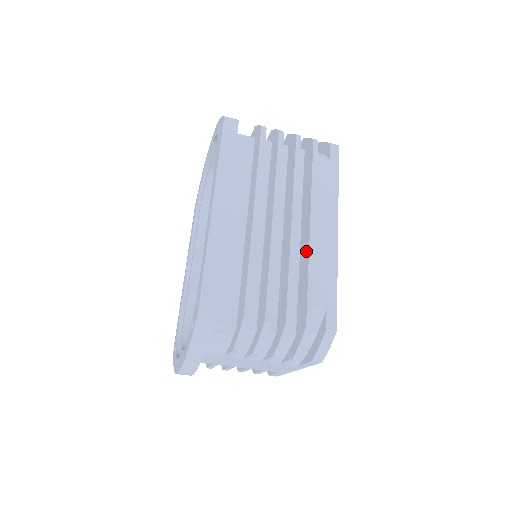
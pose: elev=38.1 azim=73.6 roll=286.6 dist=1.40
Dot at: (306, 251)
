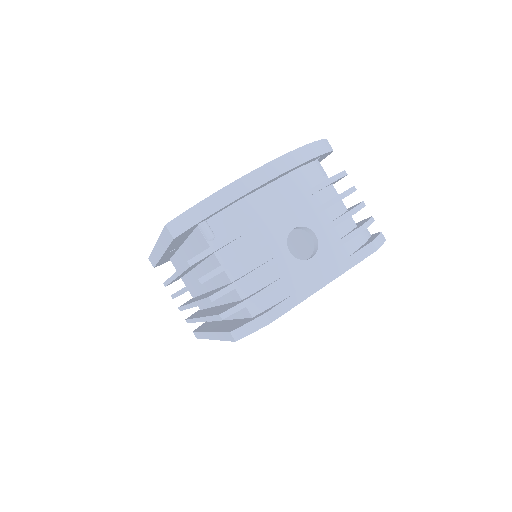
Dot at: occluded
